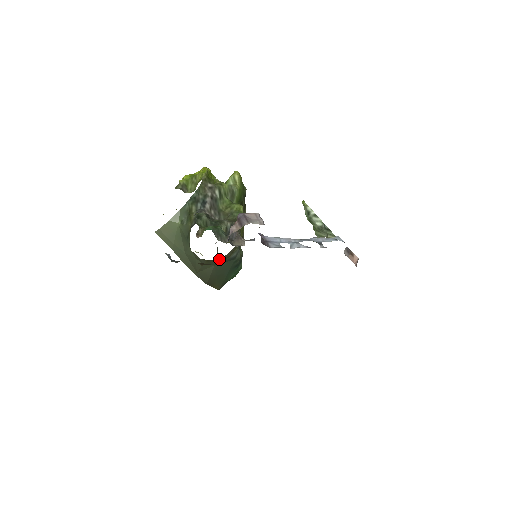
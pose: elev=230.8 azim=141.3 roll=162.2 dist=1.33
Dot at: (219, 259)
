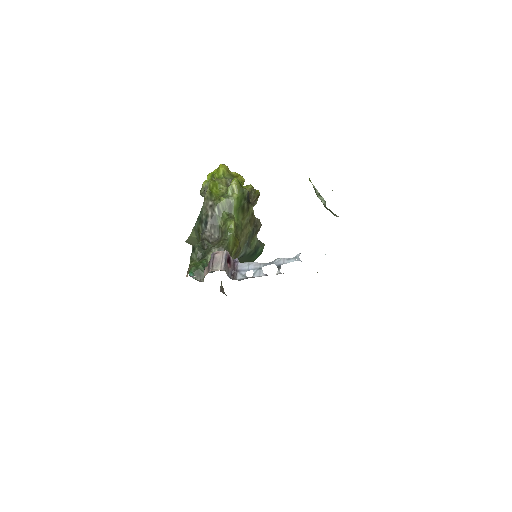
Dot at: occluded
